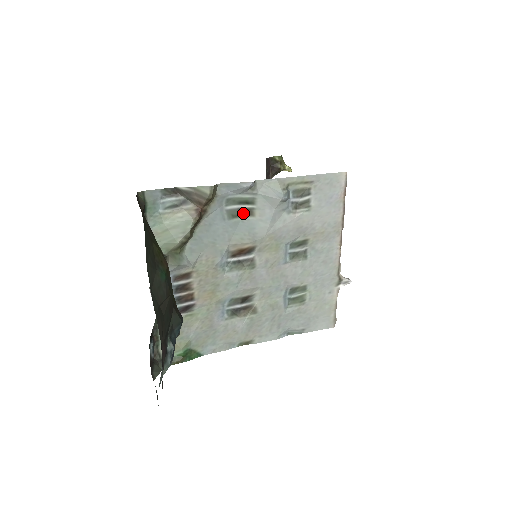
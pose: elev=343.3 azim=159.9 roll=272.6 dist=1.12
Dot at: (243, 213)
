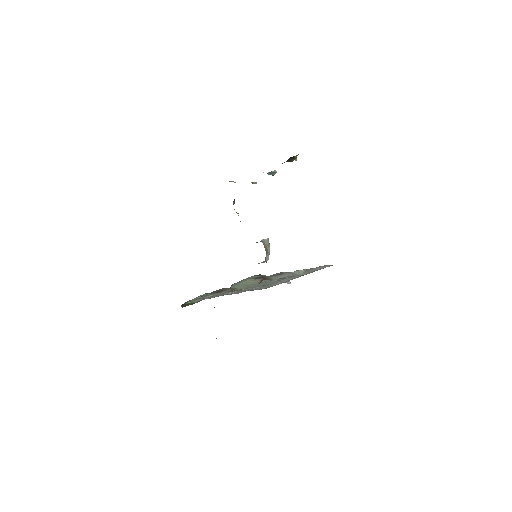
Dot at: (277, 275)
